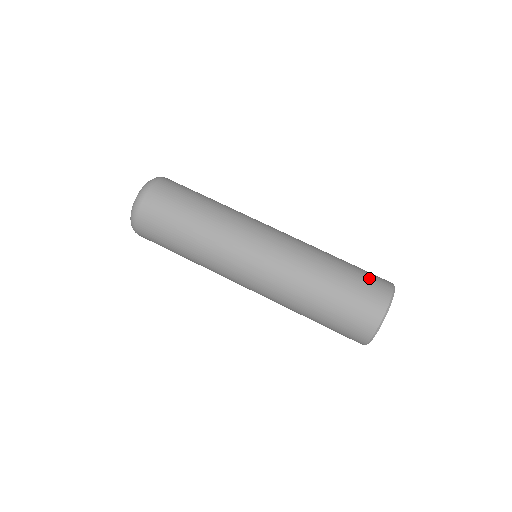
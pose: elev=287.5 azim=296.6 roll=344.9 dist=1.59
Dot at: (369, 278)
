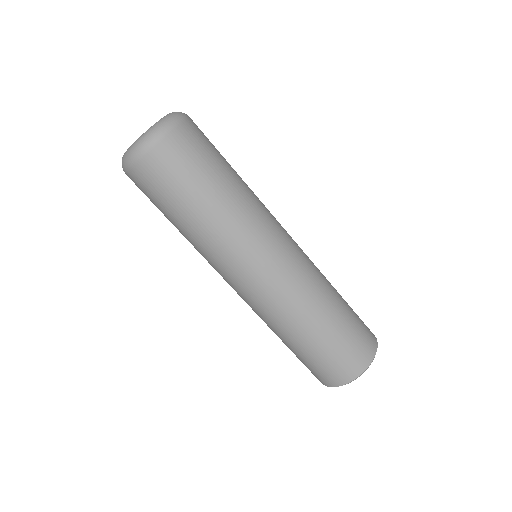
Dot at: (362, 322)
